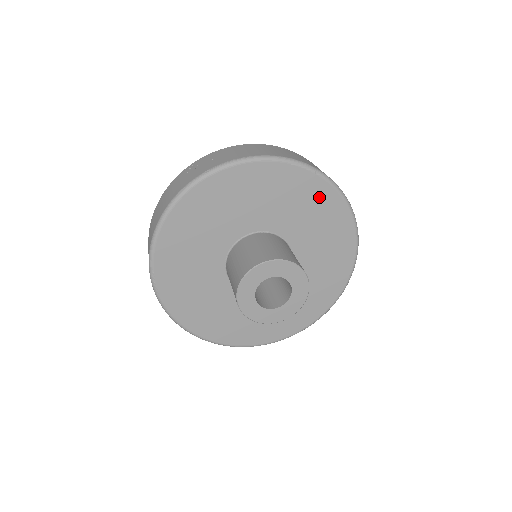
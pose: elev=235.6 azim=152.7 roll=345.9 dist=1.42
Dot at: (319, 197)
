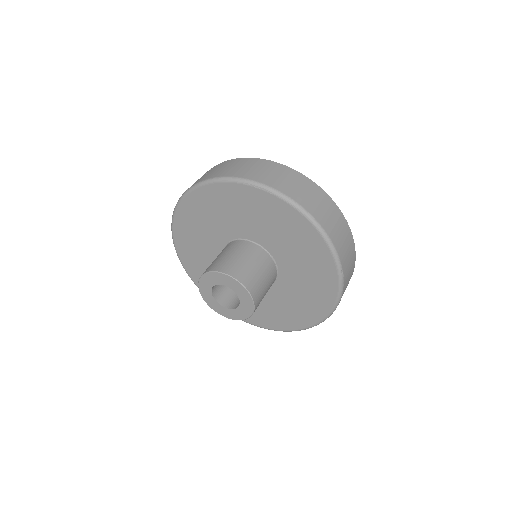
Dot at: (280, 213)
